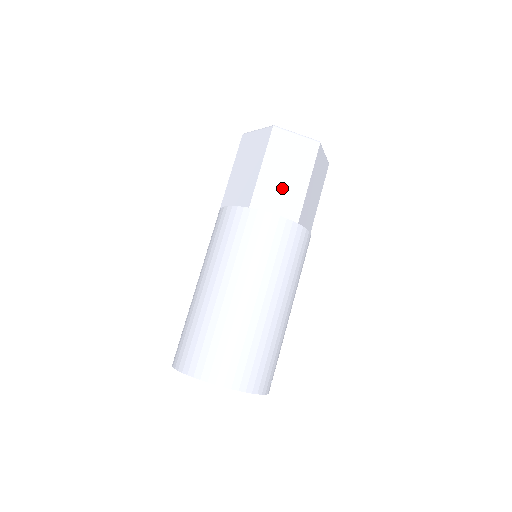
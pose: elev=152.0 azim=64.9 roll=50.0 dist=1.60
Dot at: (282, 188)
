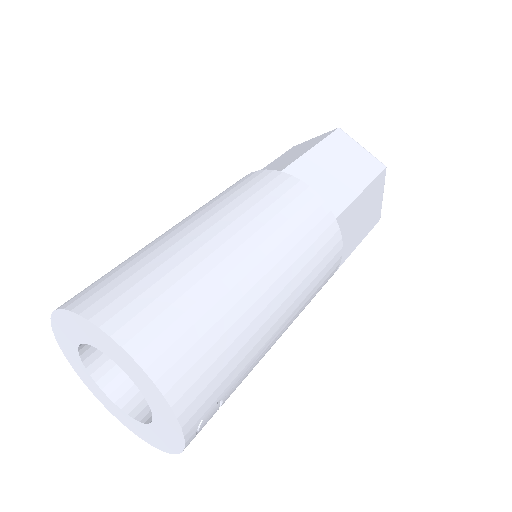
Dot at: (329, 177)
